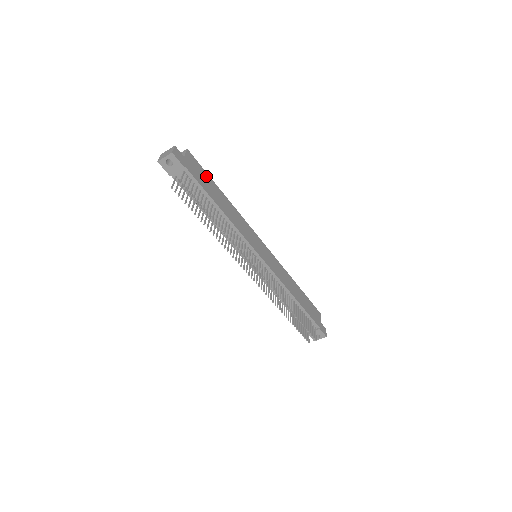
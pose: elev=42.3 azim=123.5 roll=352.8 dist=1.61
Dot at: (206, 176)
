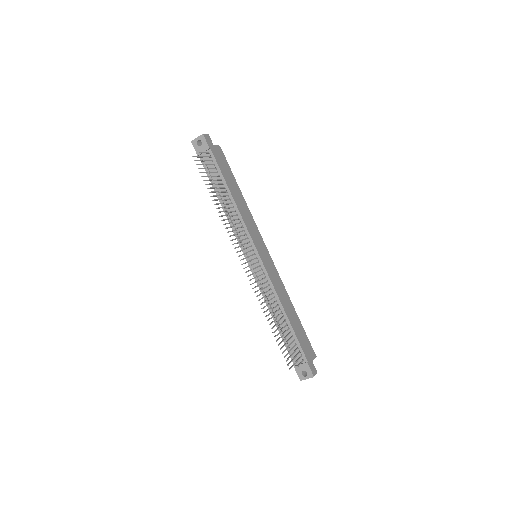
Dot at: (229, 170)
